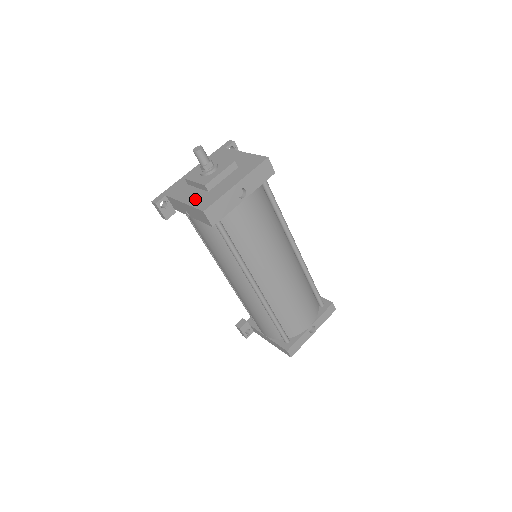
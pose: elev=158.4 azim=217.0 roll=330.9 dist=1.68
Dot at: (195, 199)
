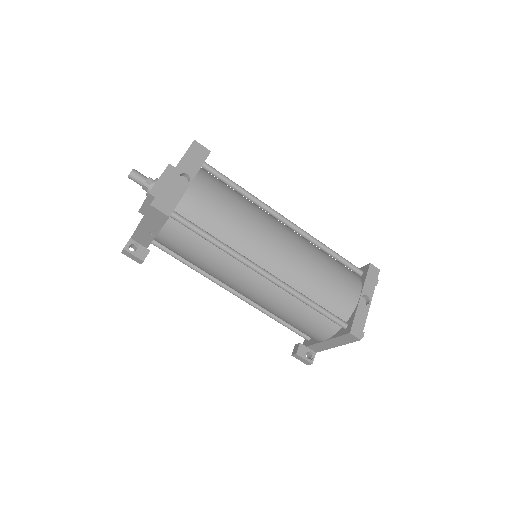
Dot at: occluded
